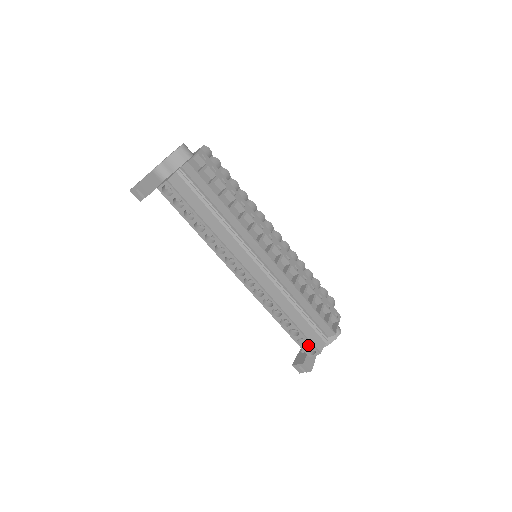
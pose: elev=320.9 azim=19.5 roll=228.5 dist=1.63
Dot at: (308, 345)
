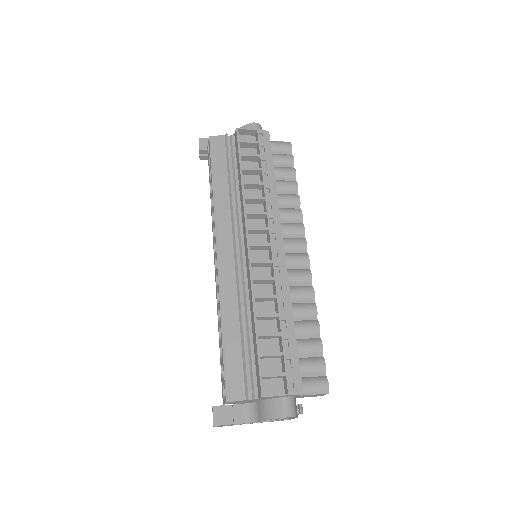
Dot at: (224, 380)
